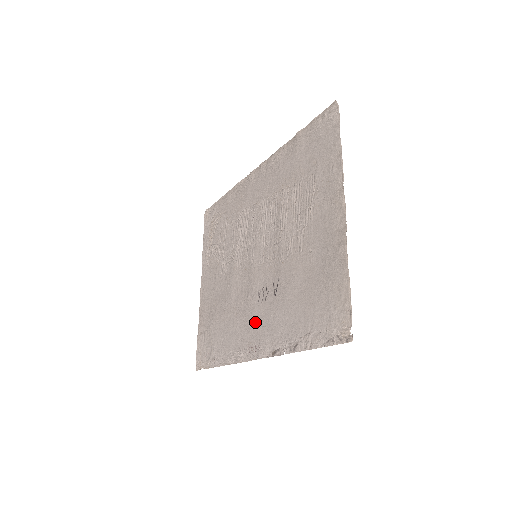
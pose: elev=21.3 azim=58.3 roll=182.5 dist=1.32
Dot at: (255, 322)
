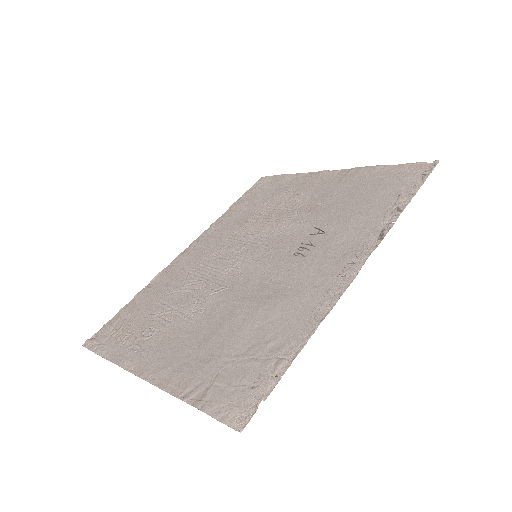
Dot at: (320, 262)
